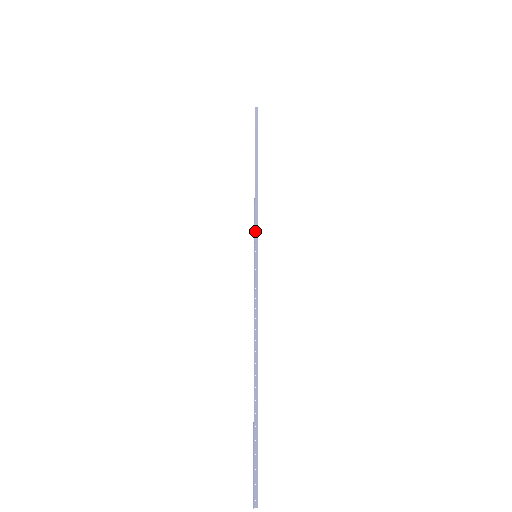
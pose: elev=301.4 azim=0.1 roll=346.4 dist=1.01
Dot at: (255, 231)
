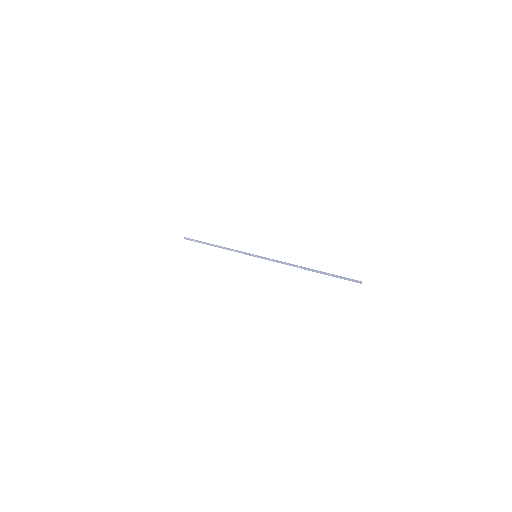
Dot at: (244, 253)
